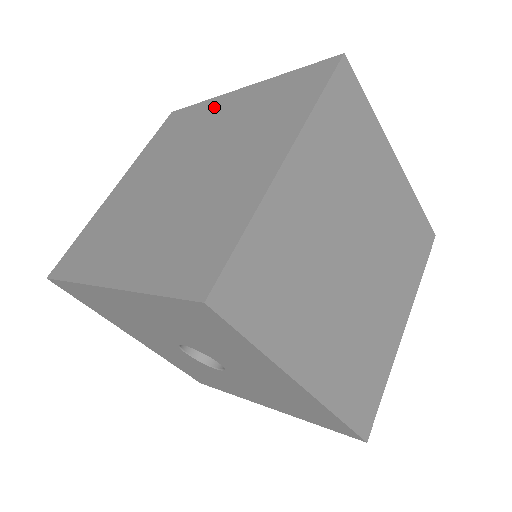
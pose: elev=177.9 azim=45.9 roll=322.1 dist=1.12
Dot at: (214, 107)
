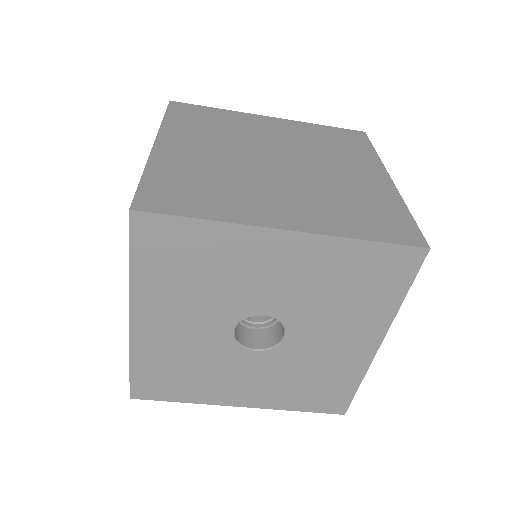
Dot at: occluded
